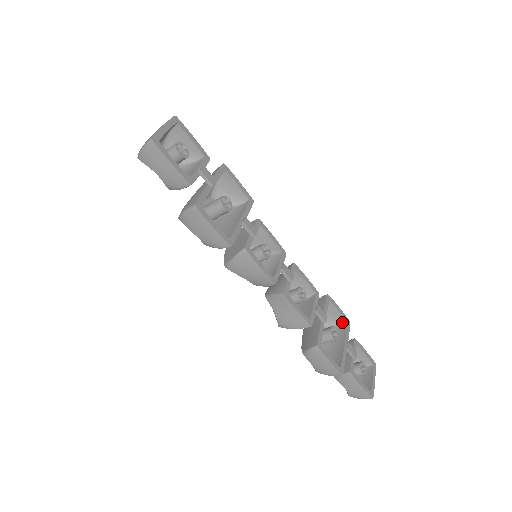
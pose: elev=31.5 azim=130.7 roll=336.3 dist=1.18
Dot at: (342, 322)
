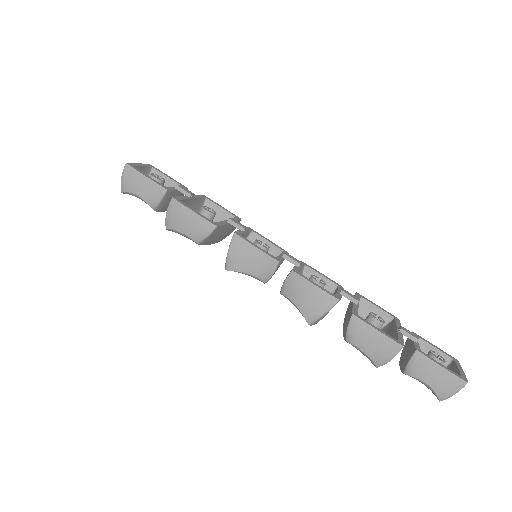
Dot at: (389, 321)
